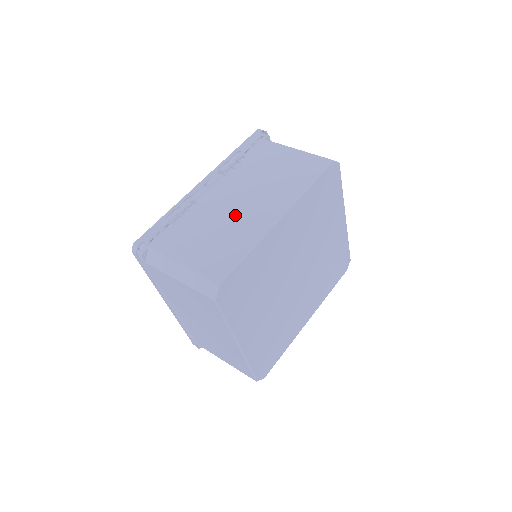
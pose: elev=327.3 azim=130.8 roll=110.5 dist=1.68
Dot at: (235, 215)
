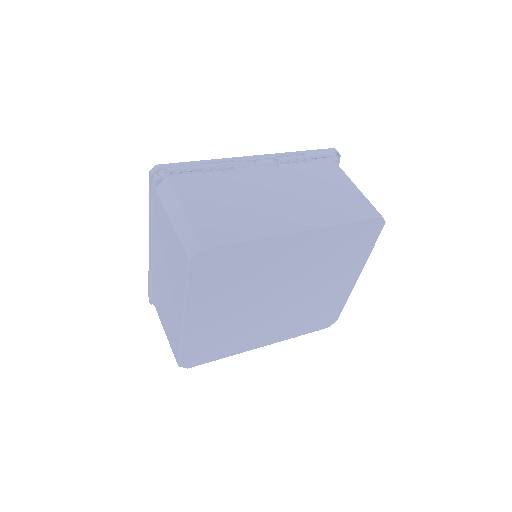
Dot at: (261, 202)
